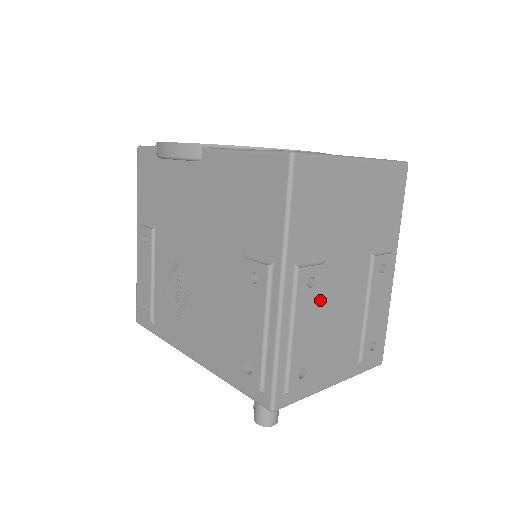
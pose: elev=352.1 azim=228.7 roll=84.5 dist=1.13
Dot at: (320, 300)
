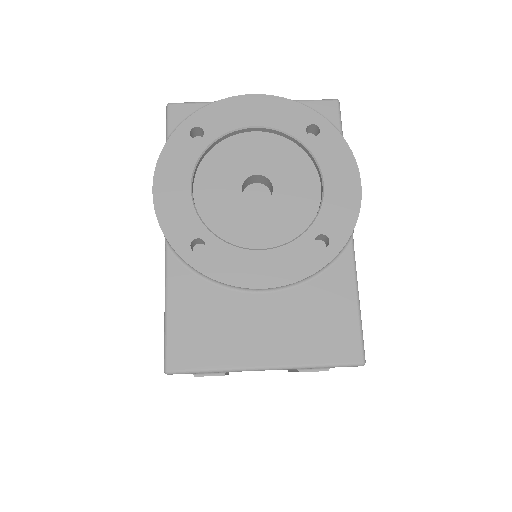
Dot at: occluded
